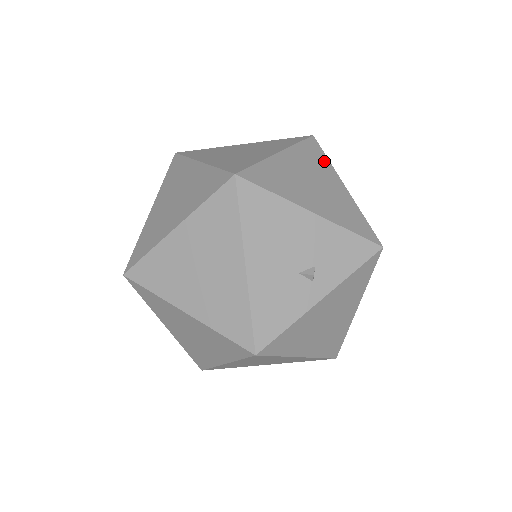
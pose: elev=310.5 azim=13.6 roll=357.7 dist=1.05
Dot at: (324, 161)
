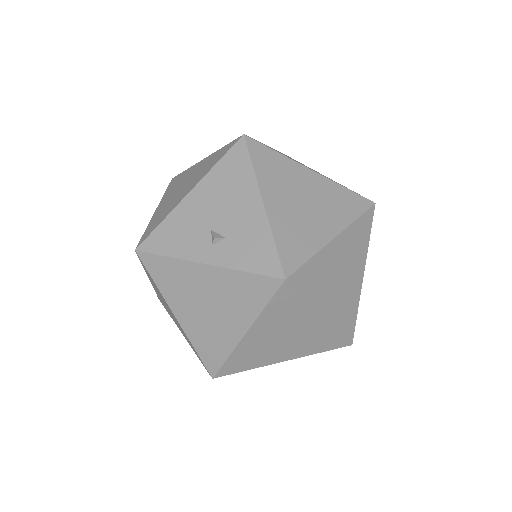
Dot at: (349, 214)
